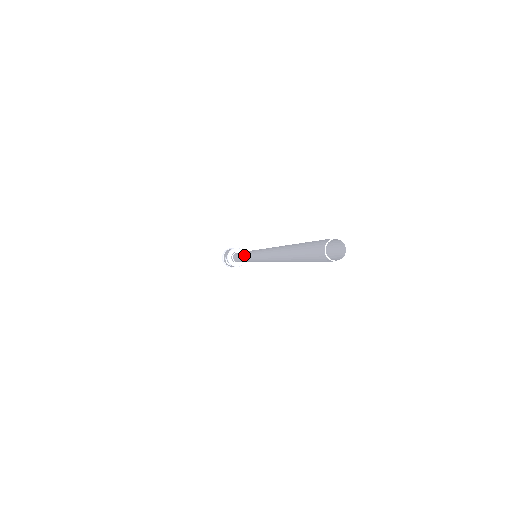
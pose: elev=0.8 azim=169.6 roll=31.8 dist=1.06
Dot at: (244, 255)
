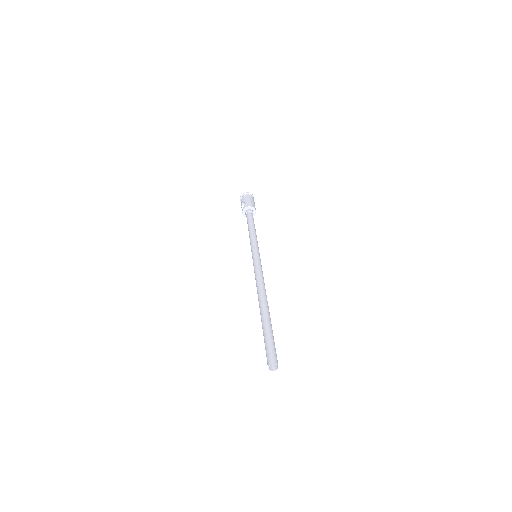
Dot at: (252, 240)
